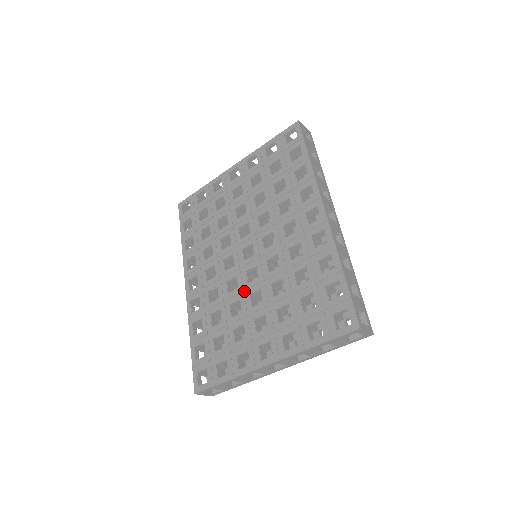
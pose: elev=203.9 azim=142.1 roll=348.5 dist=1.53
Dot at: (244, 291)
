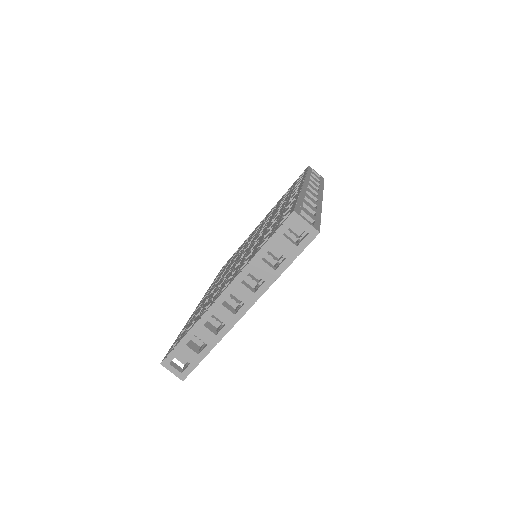
Dot at: occluded
